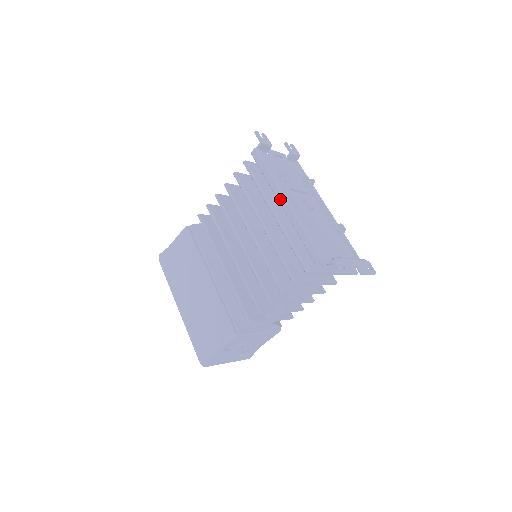
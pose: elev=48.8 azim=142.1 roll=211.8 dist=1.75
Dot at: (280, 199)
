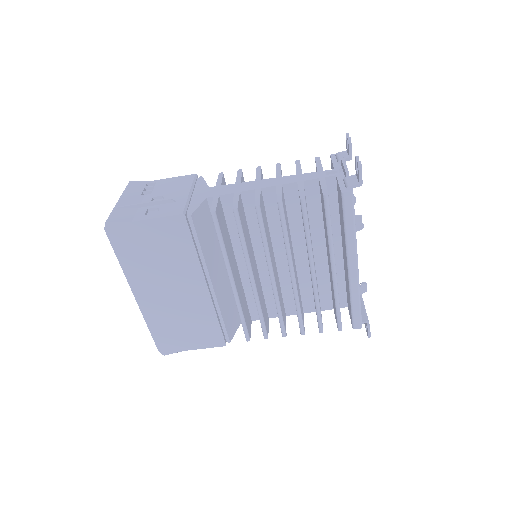
Dot at: (352, 263)
